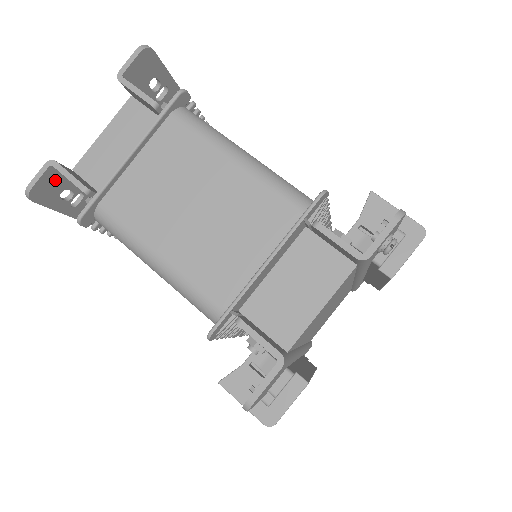
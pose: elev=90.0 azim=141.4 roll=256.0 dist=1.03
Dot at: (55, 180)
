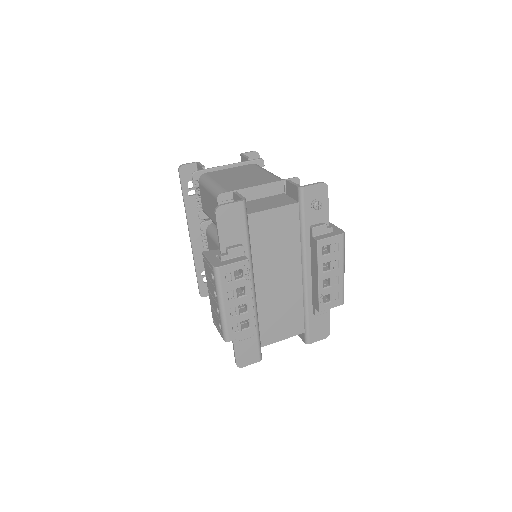
Dot at: (192, 172)
